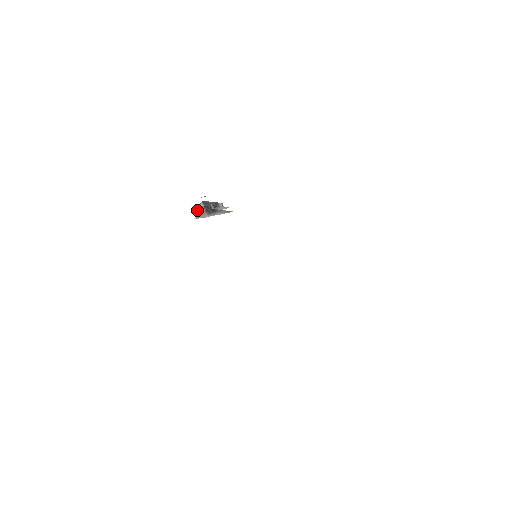
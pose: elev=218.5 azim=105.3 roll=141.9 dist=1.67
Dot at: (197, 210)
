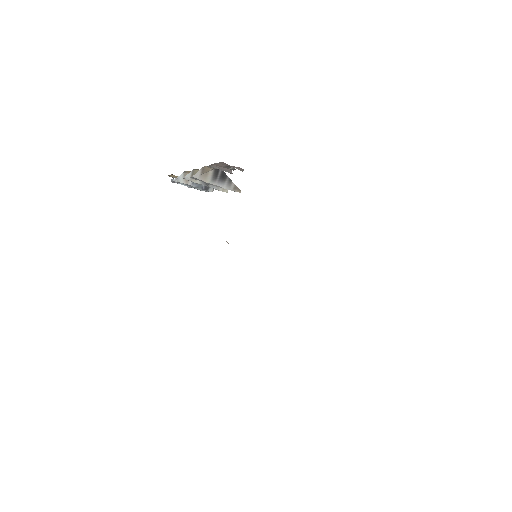
Dot at: (192, 172)
